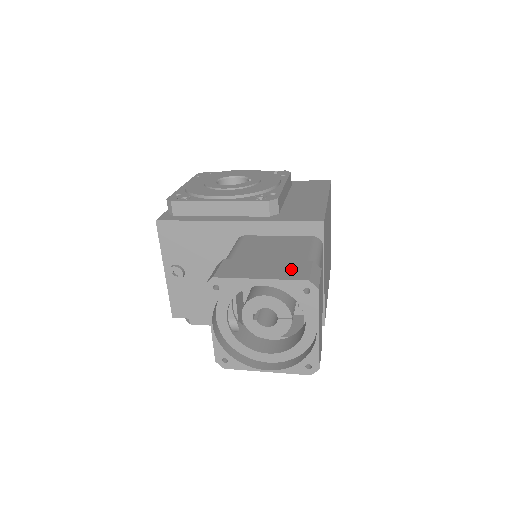
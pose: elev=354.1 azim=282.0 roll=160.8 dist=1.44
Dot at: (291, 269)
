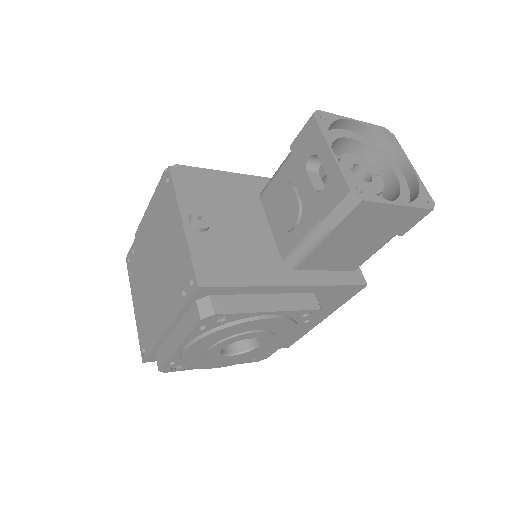
Dot at: occluded
